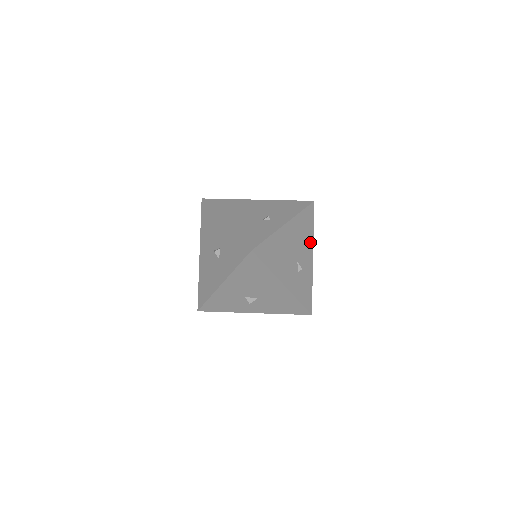
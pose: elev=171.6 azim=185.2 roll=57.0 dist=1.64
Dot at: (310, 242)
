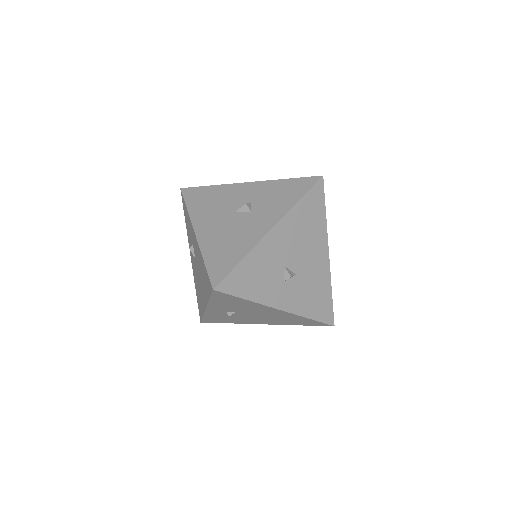
Dot at: occluded
